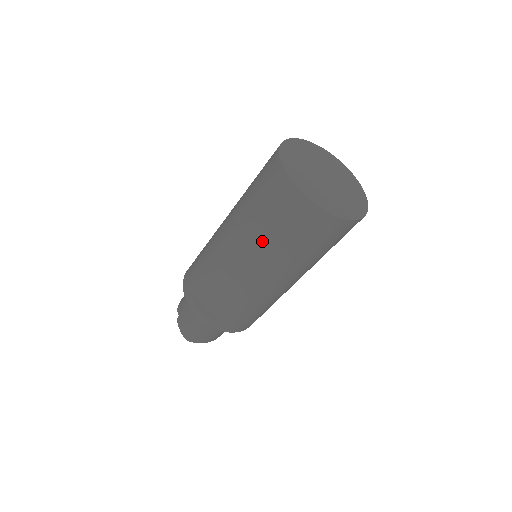
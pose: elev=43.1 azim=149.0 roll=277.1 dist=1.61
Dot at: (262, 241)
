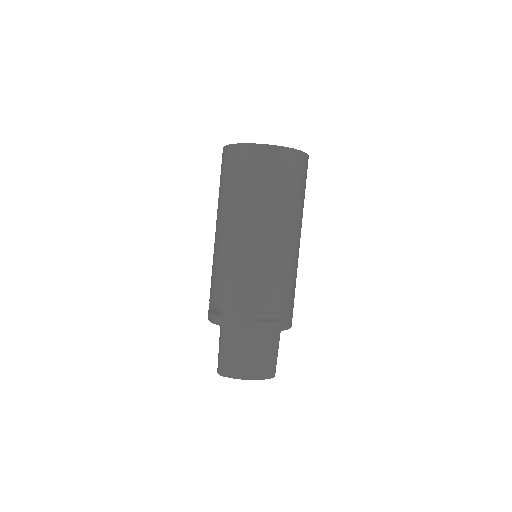
Dot at: (222, 202)
